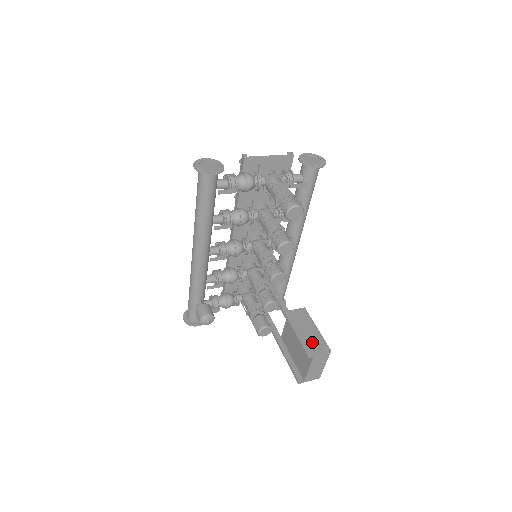
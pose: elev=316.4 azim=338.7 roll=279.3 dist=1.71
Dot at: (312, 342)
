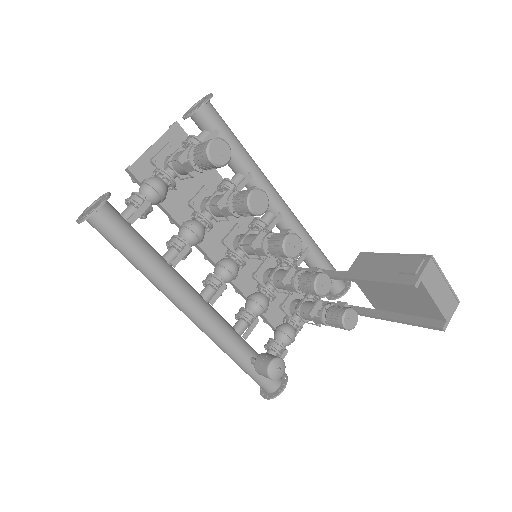
Dot at: (402, 269)
